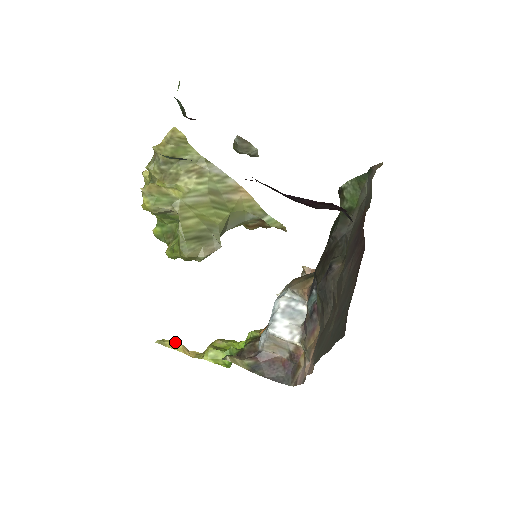
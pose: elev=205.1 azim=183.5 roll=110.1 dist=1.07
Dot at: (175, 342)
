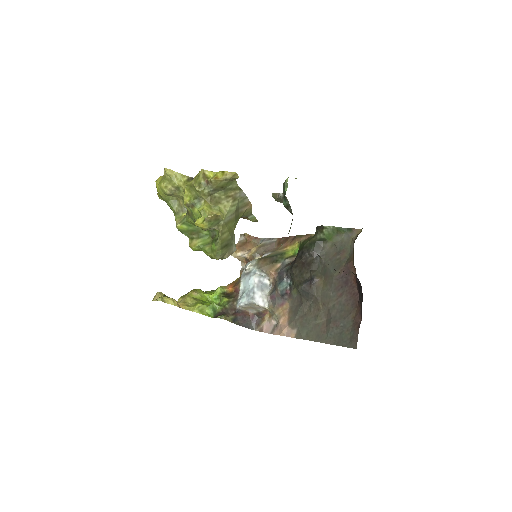
Dot at: (171, 299)
